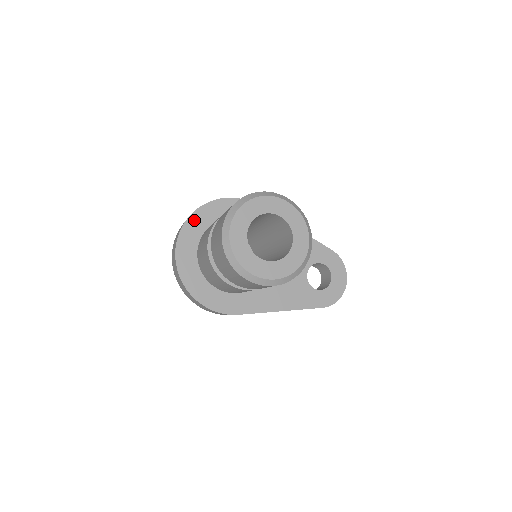
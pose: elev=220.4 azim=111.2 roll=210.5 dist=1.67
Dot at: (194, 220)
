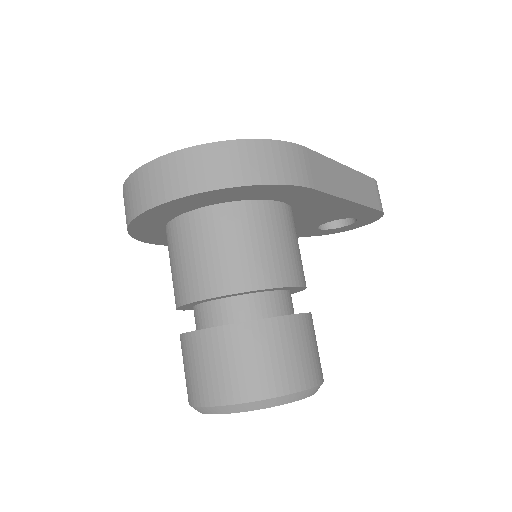
Dot at: (176, 204)
